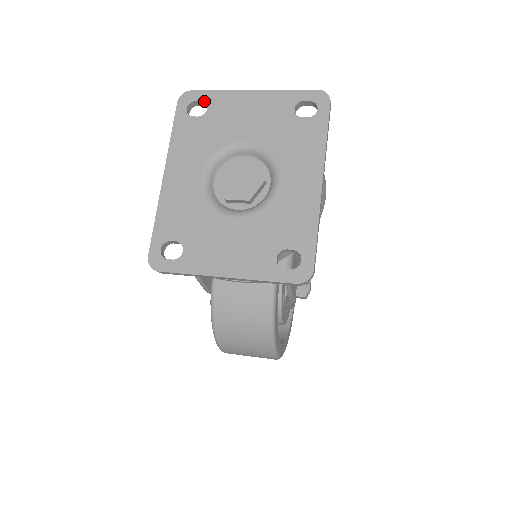
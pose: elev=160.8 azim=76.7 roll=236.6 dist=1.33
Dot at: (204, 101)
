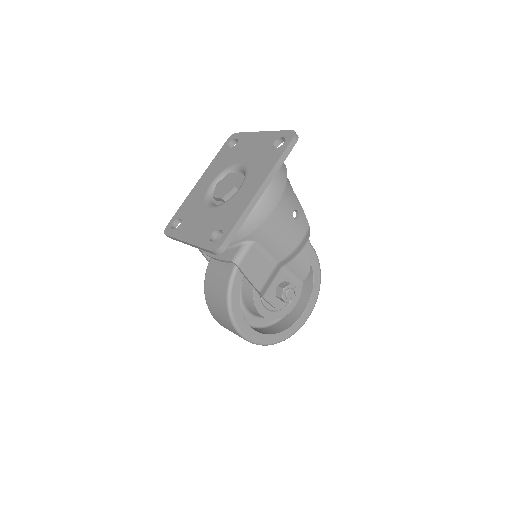
Dot at: (238, 139)
